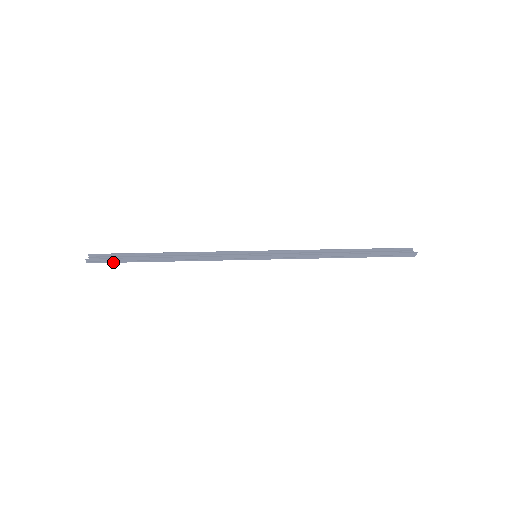
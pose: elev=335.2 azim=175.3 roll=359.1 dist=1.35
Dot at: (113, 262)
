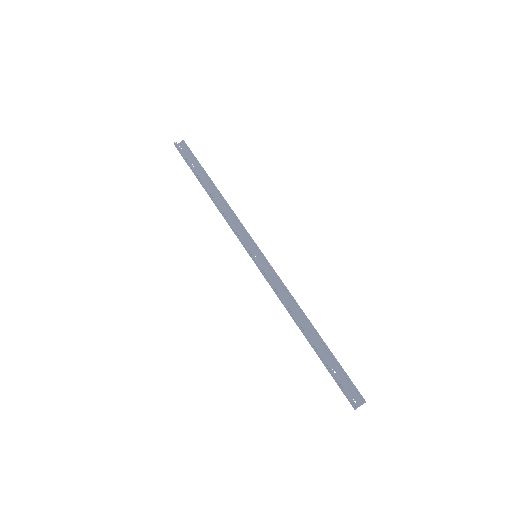
Dot at: (185, 160)
